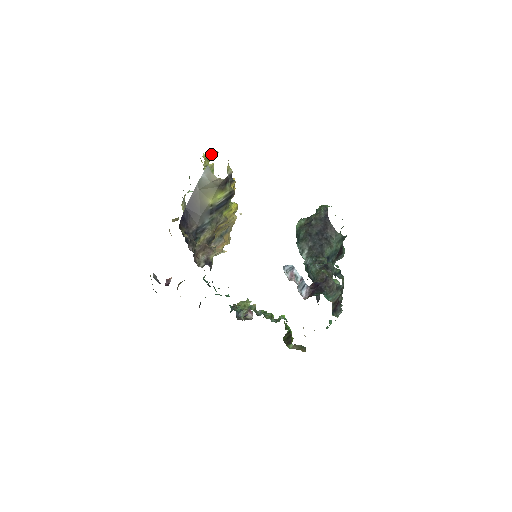
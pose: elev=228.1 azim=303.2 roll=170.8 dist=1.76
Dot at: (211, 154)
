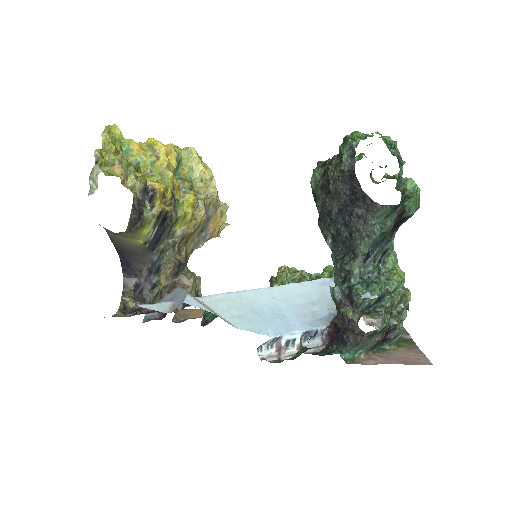
Dot at: (90, 183)
